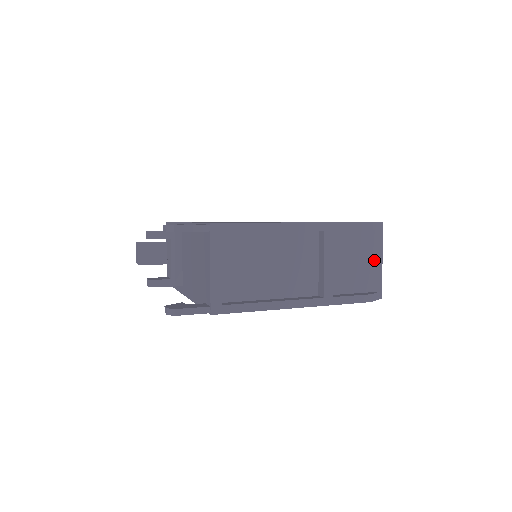
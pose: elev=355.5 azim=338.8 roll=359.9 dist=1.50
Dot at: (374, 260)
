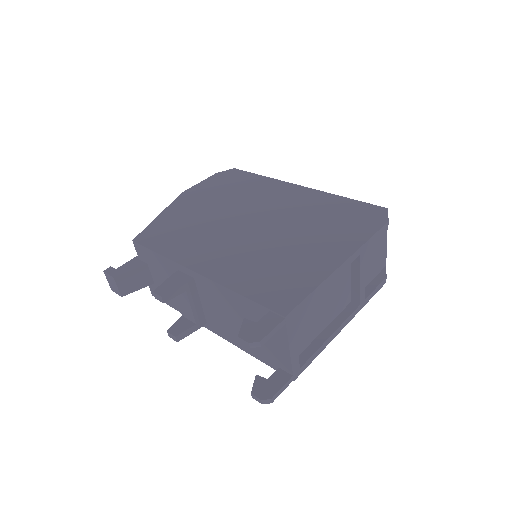
Dot at: (383, 245)
